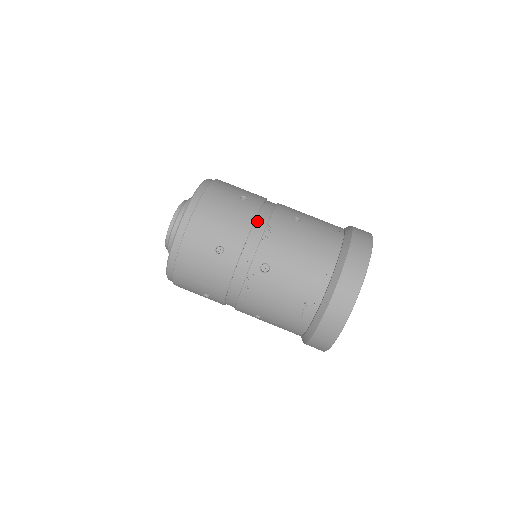
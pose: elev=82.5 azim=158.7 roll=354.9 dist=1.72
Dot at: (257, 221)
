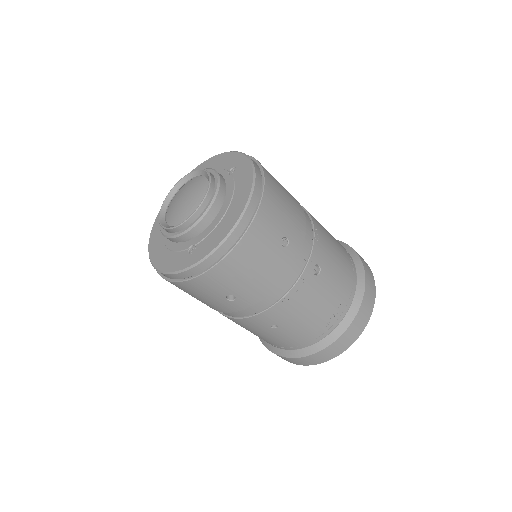
Dot at: occluded
